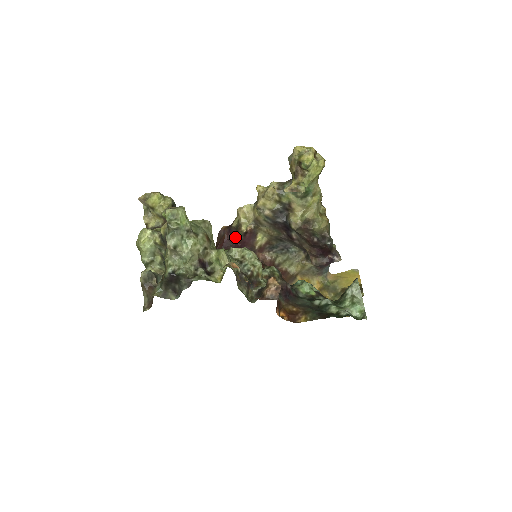
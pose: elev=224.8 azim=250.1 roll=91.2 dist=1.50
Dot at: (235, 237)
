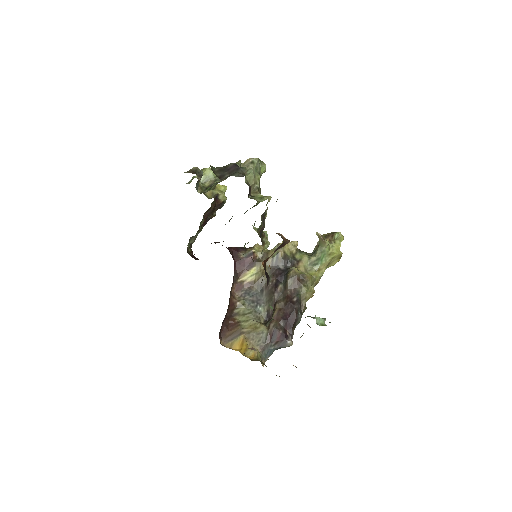
Dot at: (239, 253)
